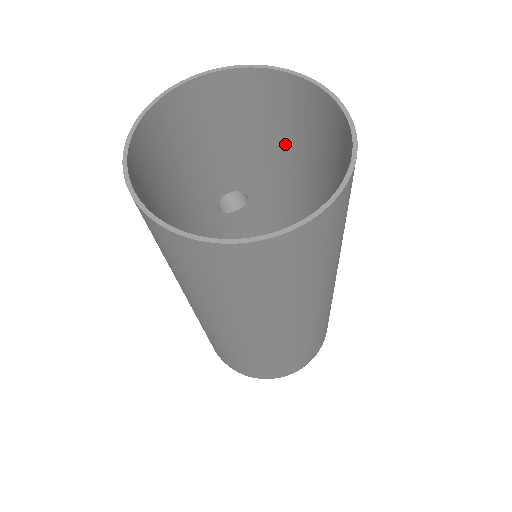
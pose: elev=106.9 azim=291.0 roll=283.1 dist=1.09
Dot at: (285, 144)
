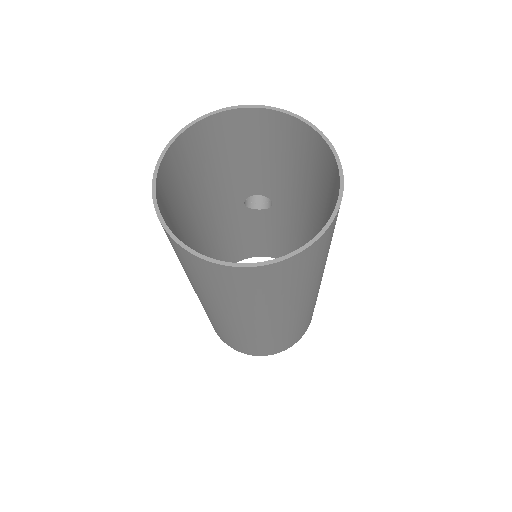
Dot at: (307, 178)
